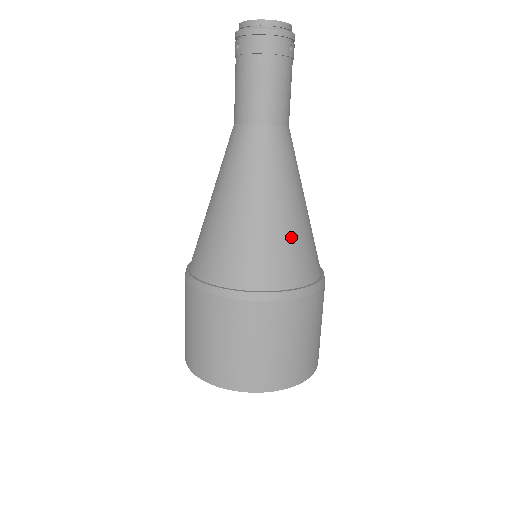
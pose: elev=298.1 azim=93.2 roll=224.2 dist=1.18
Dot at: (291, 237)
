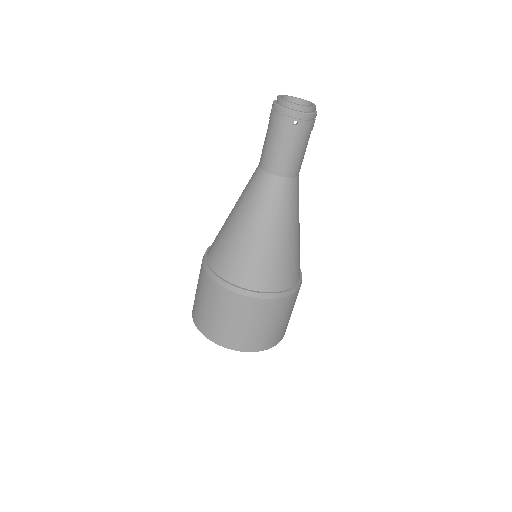
Dot at: (248, 252)
